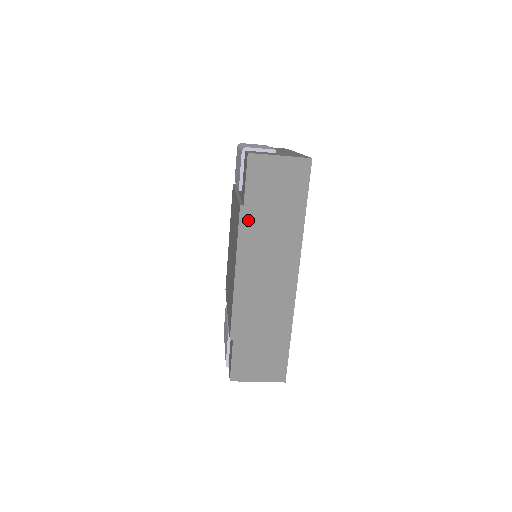
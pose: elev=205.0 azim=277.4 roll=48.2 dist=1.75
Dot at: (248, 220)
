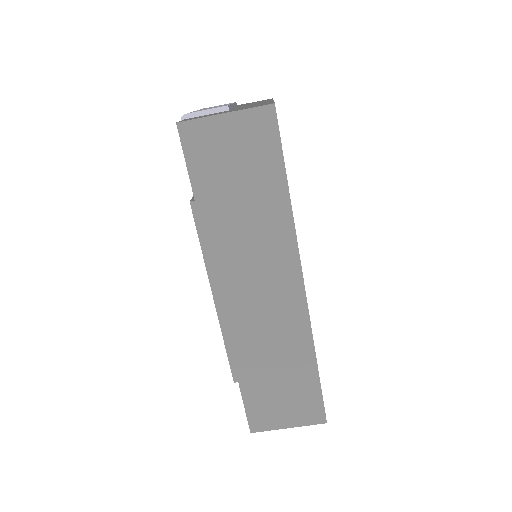
Dot at: (208, 219)
